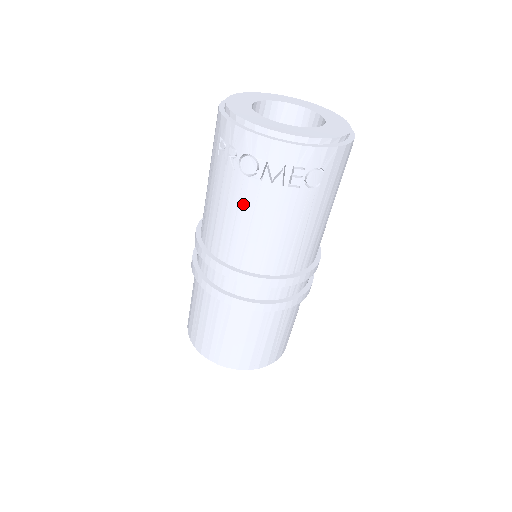
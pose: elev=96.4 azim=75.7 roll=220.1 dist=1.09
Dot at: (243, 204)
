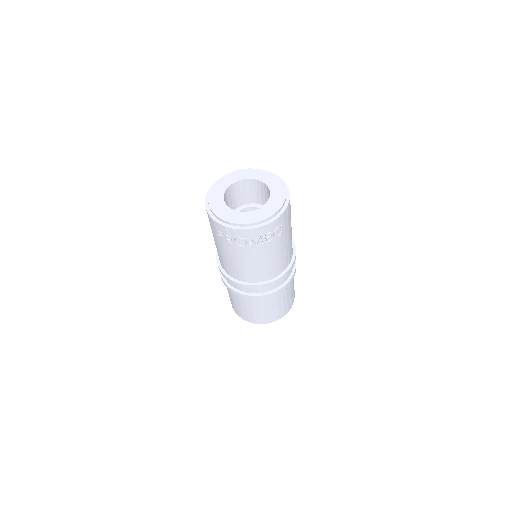
Dot at: (245, 257)
